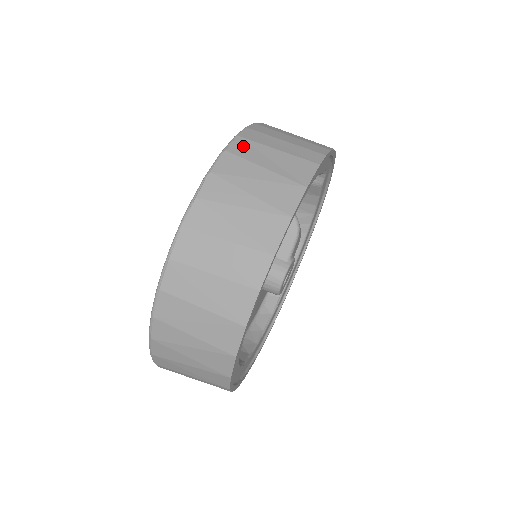
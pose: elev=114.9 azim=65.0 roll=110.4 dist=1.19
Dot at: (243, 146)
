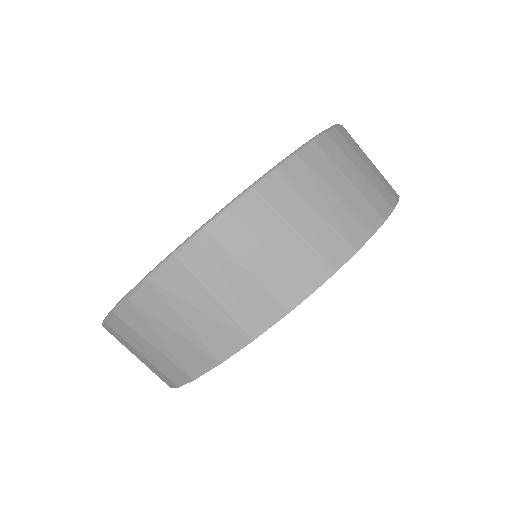
Dot at: (202, 252)
